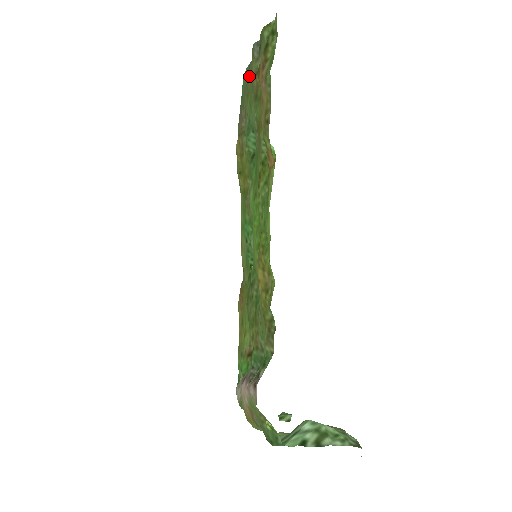
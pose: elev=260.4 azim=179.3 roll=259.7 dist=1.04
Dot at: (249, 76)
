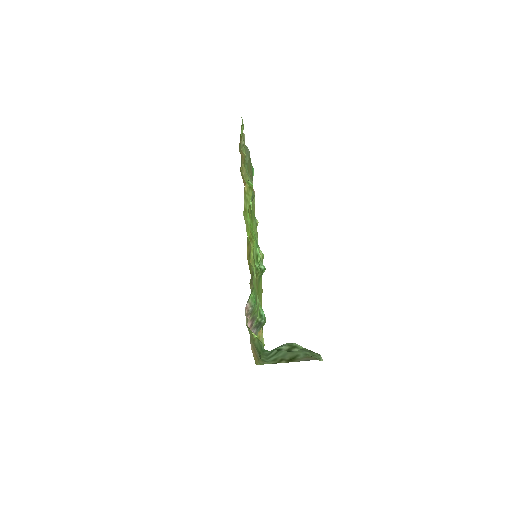
Dot at: occluded
